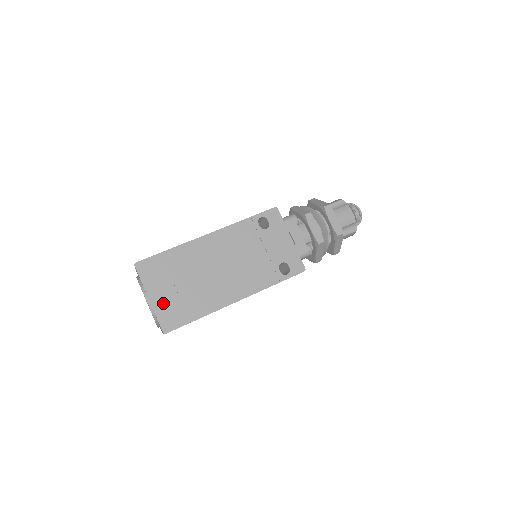
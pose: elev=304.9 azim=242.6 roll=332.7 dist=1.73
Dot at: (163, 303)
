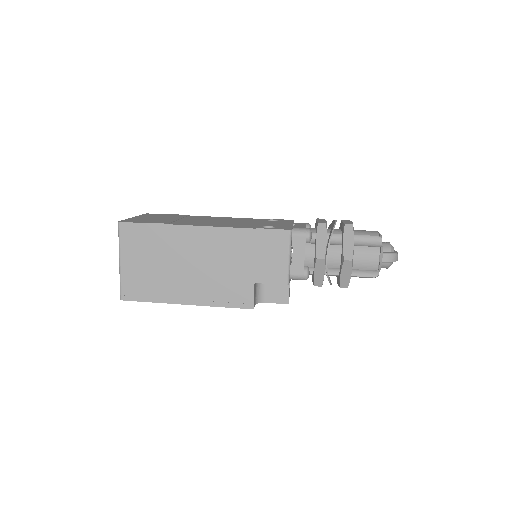
Dot at: (140, 219)
